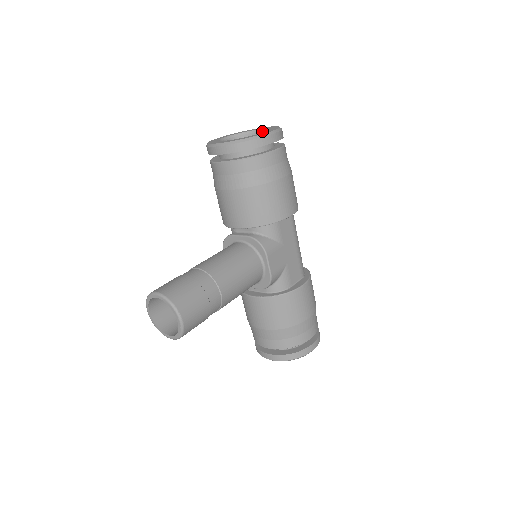
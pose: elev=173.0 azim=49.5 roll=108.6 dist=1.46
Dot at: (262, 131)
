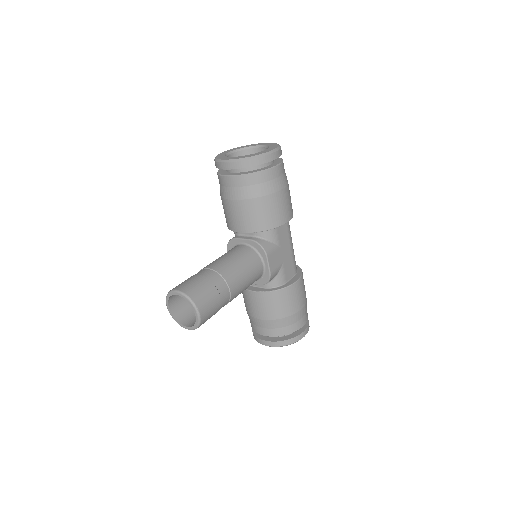
Dot at: (263, 147)
